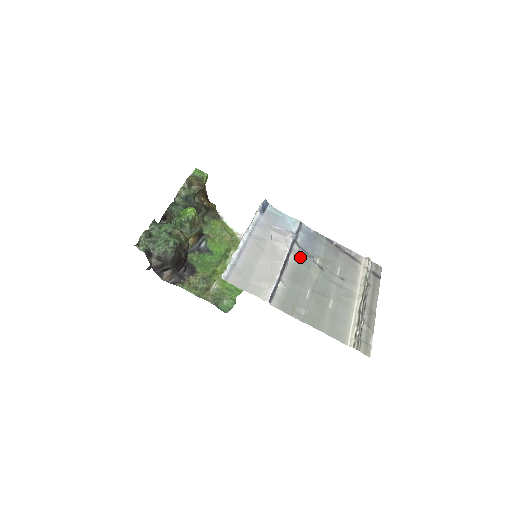
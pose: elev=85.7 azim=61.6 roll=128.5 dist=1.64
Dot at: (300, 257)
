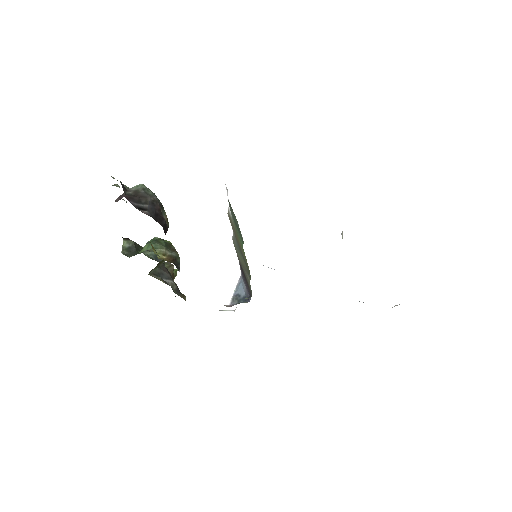
Dot at: occluded
